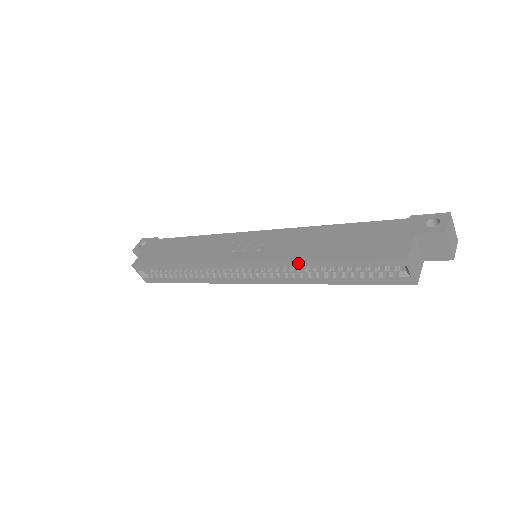
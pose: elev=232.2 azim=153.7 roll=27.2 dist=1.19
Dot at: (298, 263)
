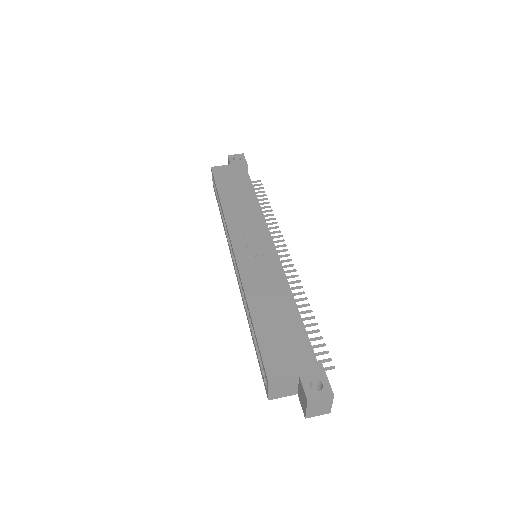
Dot at: (245, 297)
